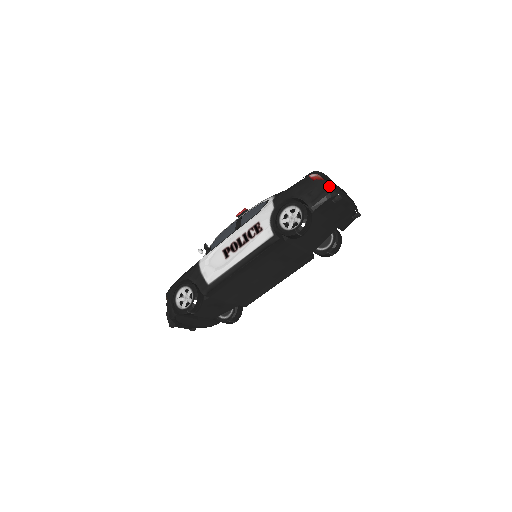
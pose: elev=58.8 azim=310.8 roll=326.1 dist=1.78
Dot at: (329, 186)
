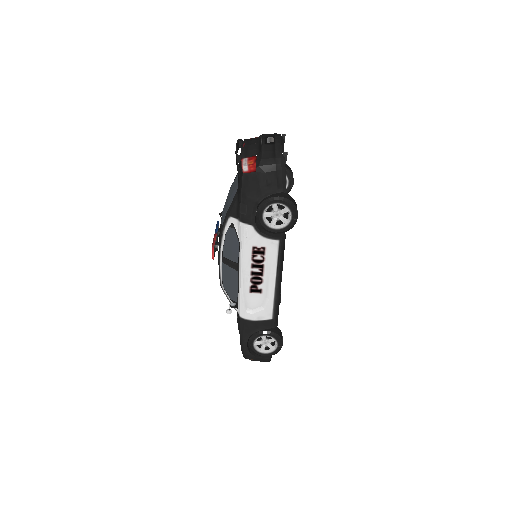
Dot at: (271, 160)
